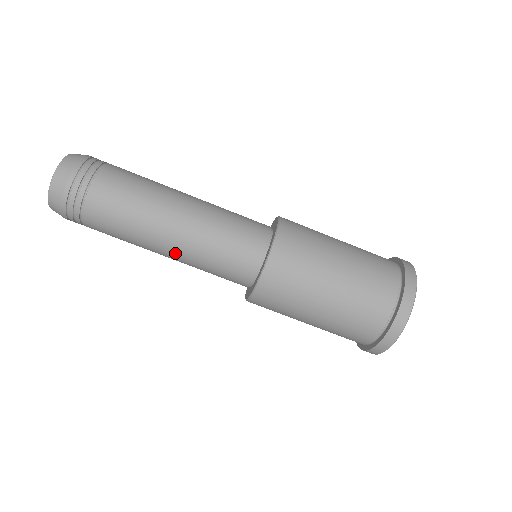
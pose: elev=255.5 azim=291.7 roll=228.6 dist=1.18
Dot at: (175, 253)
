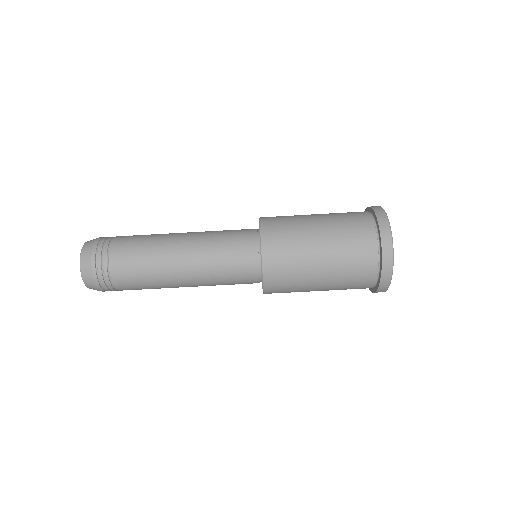
Dot at: (190, 268)
